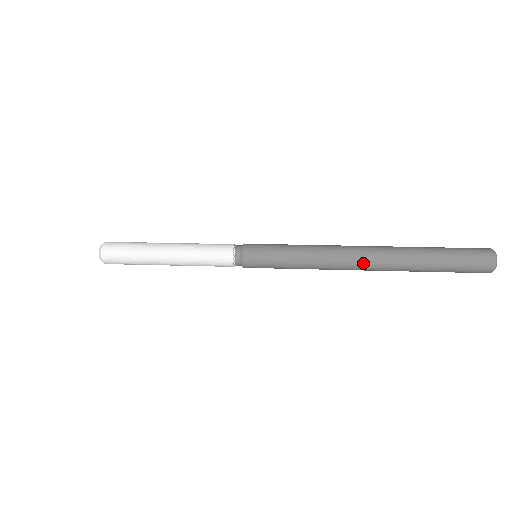
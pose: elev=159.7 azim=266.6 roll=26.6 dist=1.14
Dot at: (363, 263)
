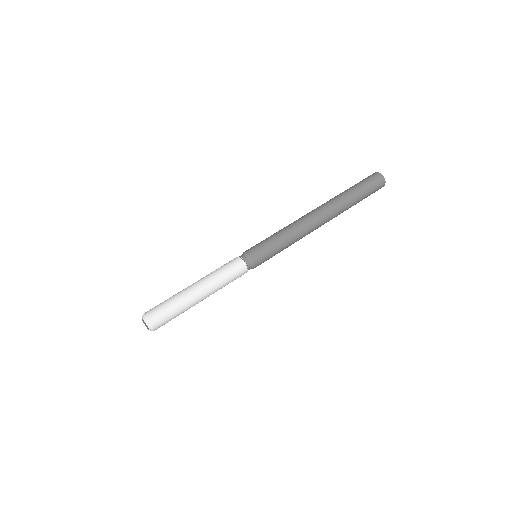
Dot at: (323, 223)
